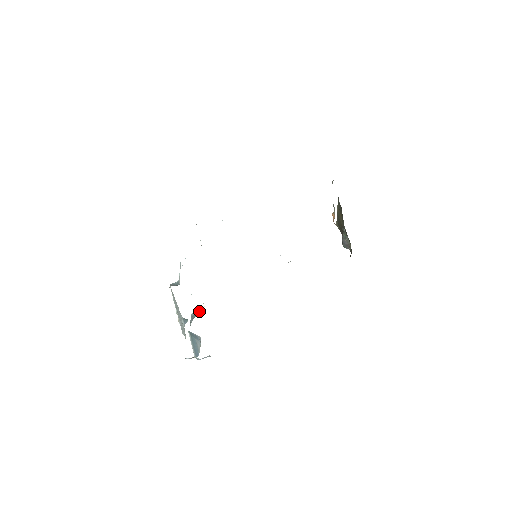
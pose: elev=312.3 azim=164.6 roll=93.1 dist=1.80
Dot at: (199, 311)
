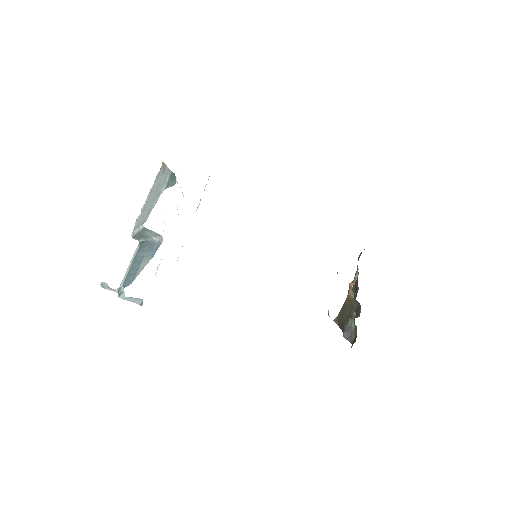
Dot at: occluded
